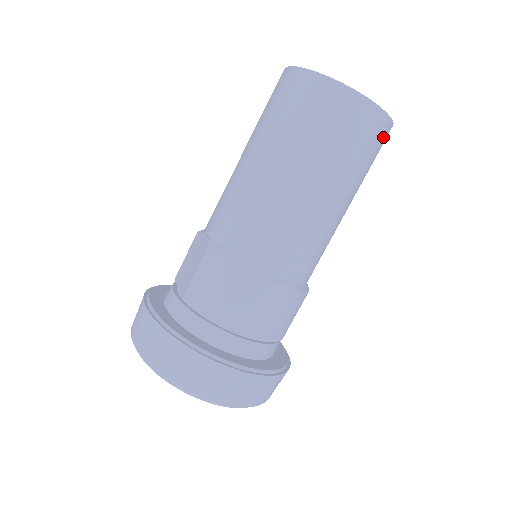
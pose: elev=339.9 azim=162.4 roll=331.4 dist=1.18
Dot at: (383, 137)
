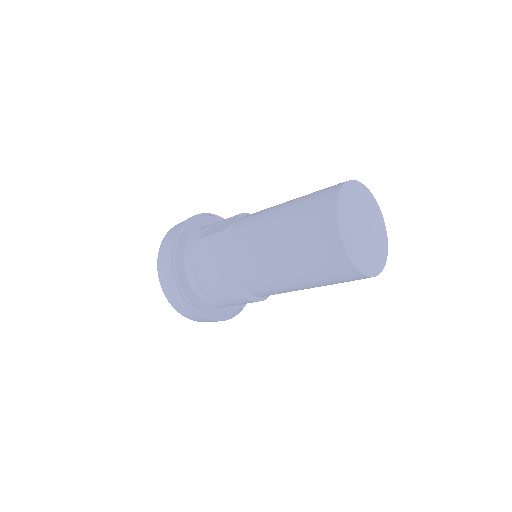
Dot at: (353, 278)
